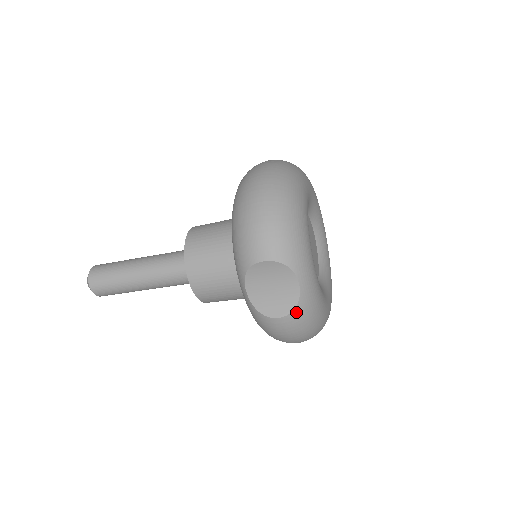
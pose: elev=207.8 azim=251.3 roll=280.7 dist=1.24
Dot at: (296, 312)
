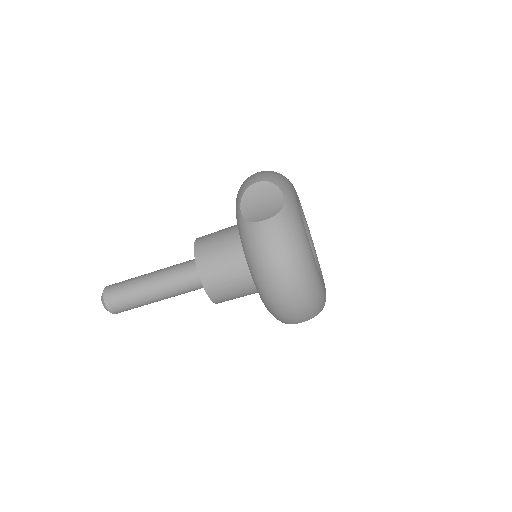
Dot at: (280, 216)
